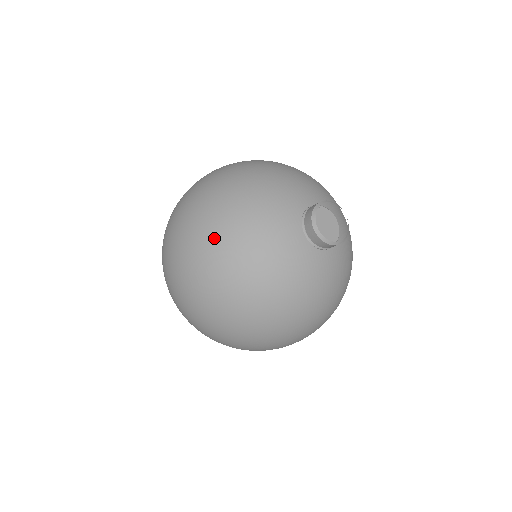
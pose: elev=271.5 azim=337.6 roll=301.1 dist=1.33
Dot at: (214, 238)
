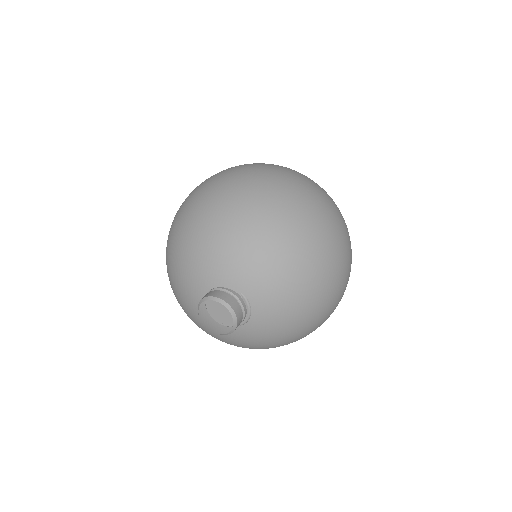
Dot at: (170, 239)
